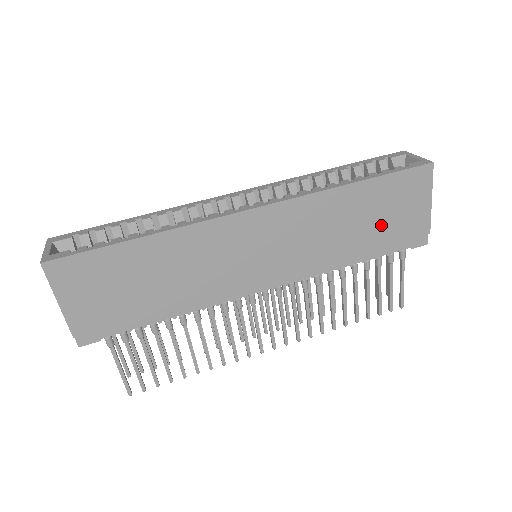
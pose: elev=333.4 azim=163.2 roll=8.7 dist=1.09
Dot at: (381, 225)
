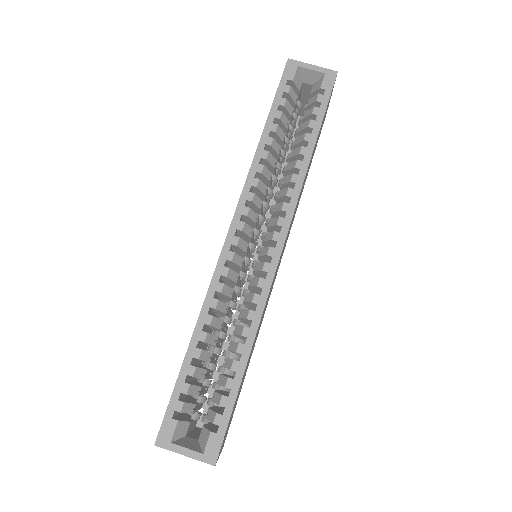
Dot at: occluded
